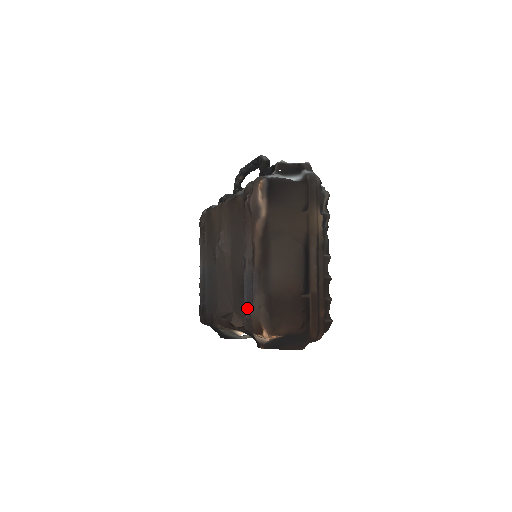
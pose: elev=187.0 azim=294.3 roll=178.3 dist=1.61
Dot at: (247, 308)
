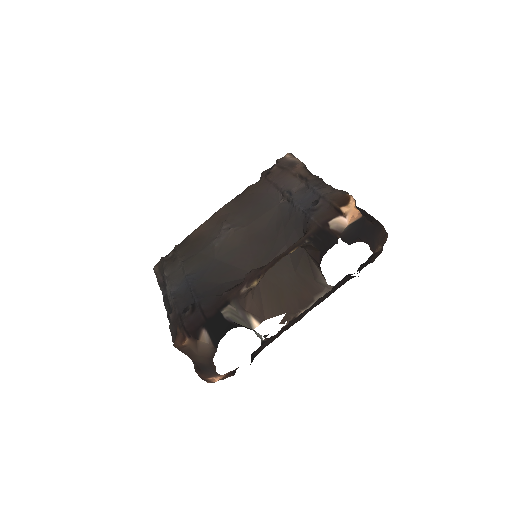
Dot at: (317, 199)
